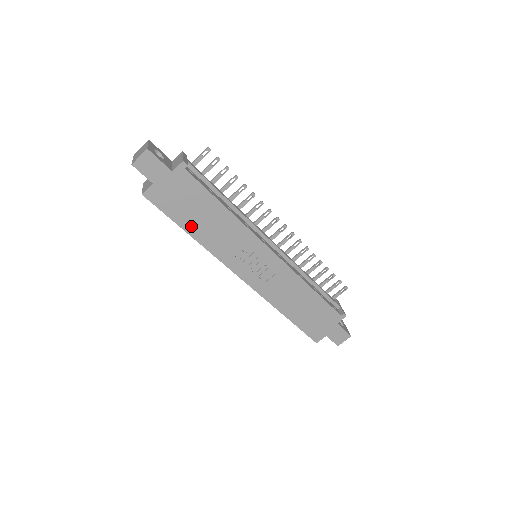
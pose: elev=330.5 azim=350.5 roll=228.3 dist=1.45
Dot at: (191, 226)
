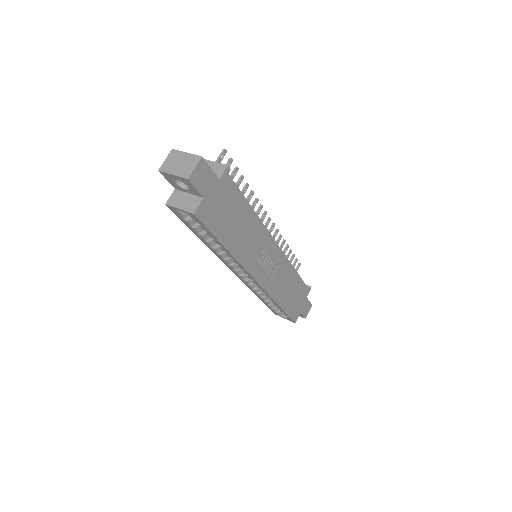
Dot at: (228, 239)
